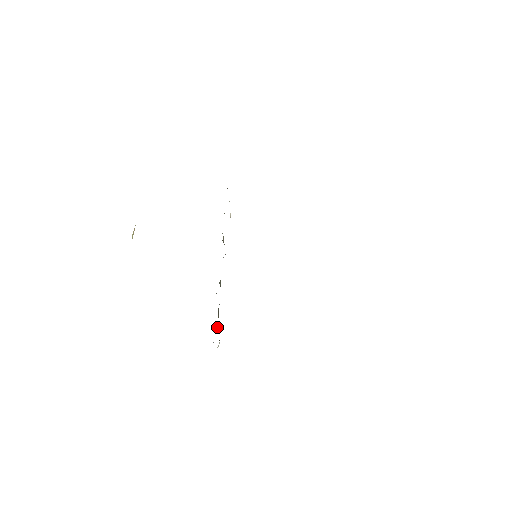
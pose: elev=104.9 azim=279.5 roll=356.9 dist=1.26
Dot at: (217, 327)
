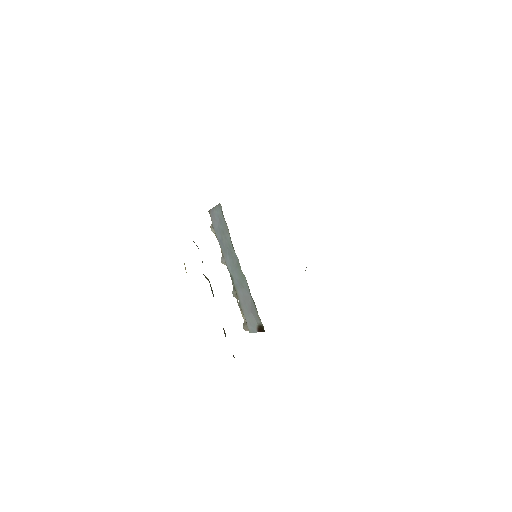
Dot at: (242, 315)
